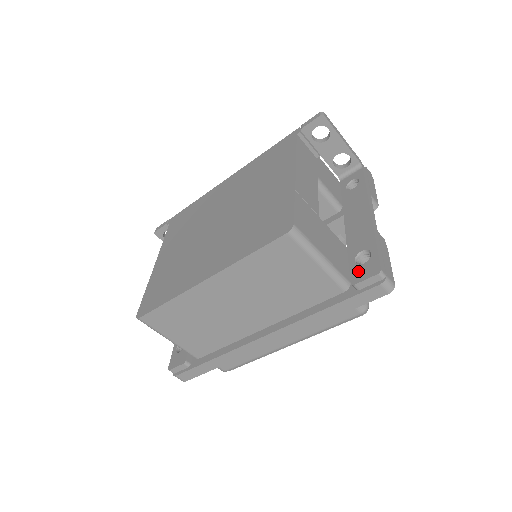
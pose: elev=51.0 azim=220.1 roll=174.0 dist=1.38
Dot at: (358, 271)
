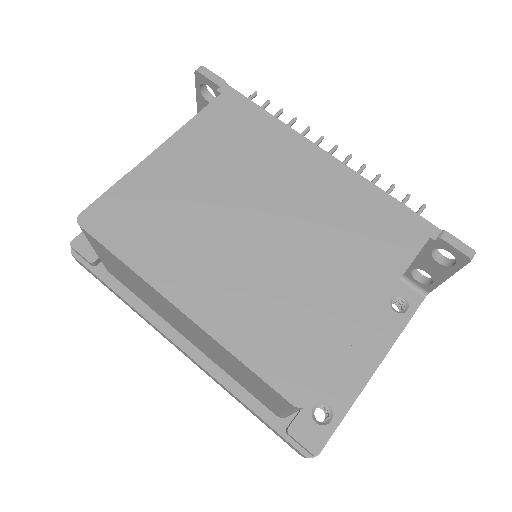
Dot at: (305, 424)
